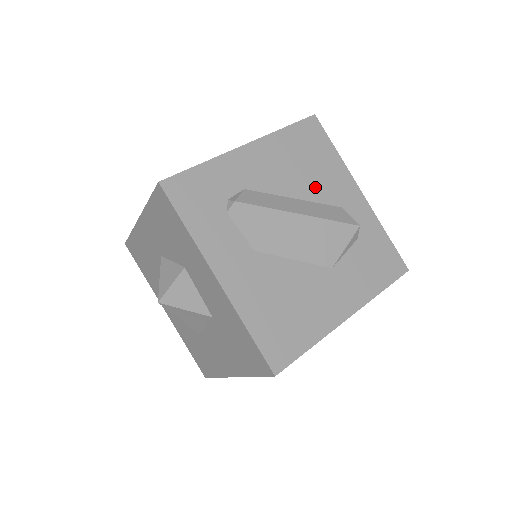
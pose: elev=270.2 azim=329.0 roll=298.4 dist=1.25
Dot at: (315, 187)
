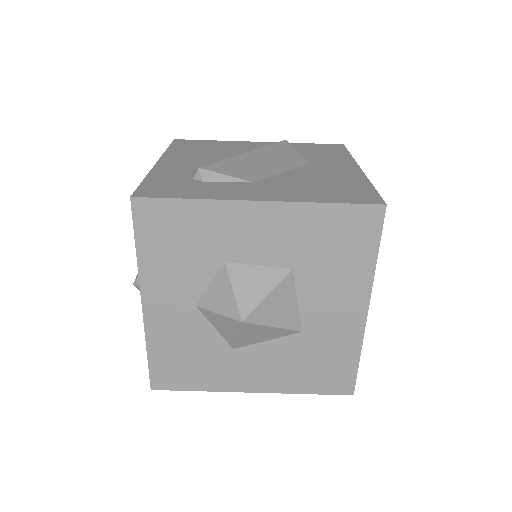
Dot at: (231, 152)
